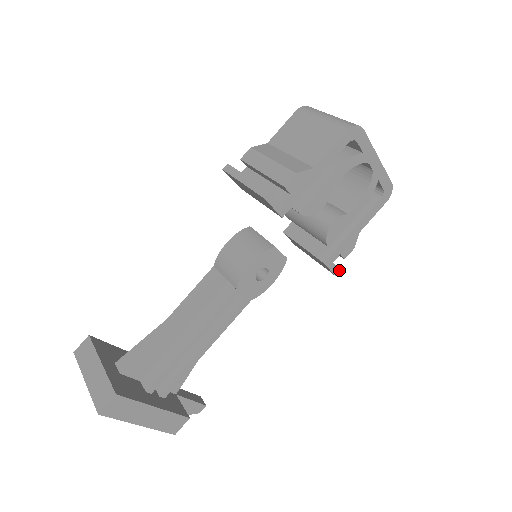
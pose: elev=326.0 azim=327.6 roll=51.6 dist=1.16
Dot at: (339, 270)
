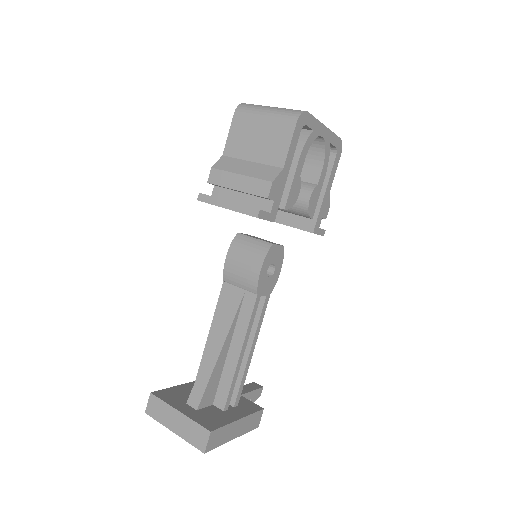
Dot at: (325, 230)
